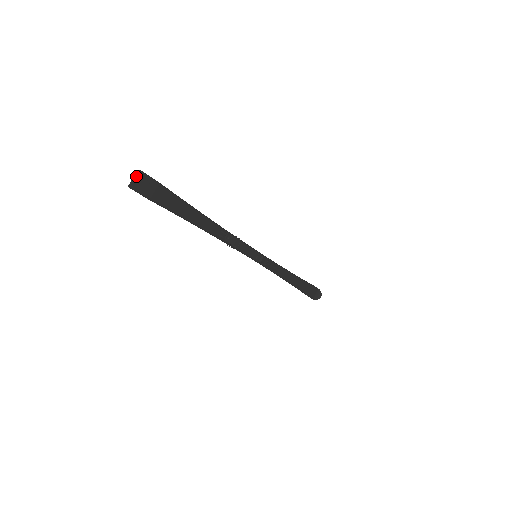
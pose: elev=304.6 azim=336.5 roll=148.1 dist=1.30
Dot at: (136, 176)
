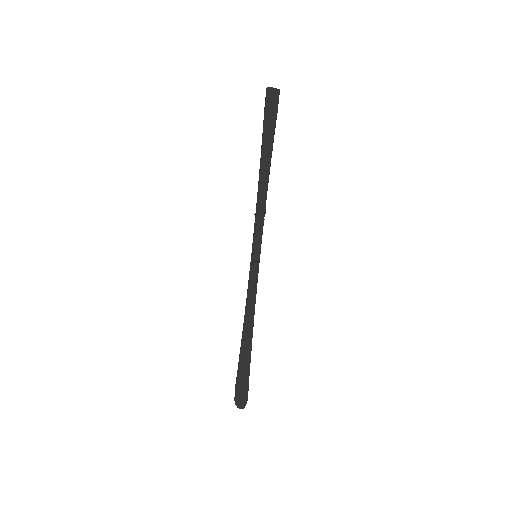
Dot at: (275, 89)
